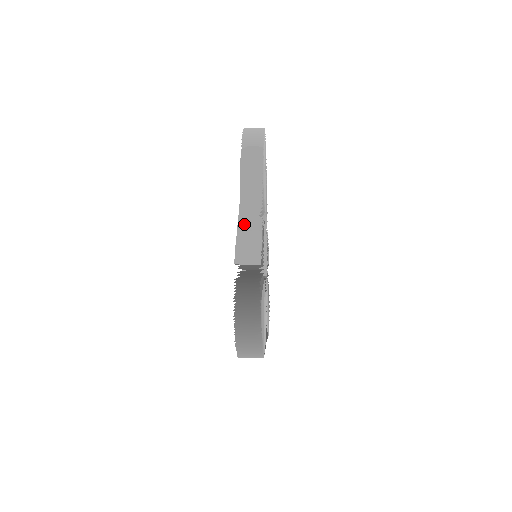
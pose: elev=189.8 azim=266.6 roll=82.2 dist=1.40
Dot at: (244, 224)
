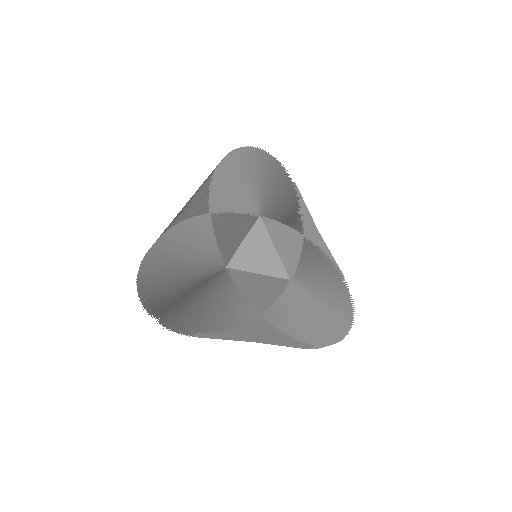
Dot at: occluded
